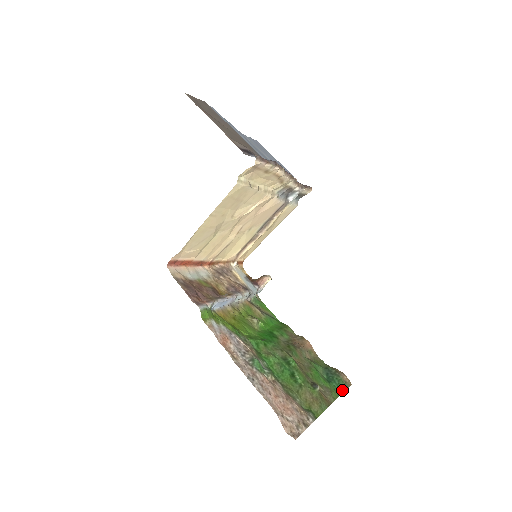
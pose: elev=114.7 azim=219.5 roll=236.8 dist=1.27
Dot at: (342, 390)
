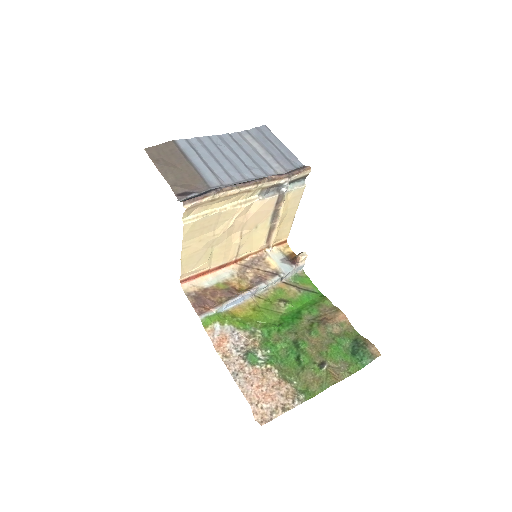
Dot at: (366, 362)
